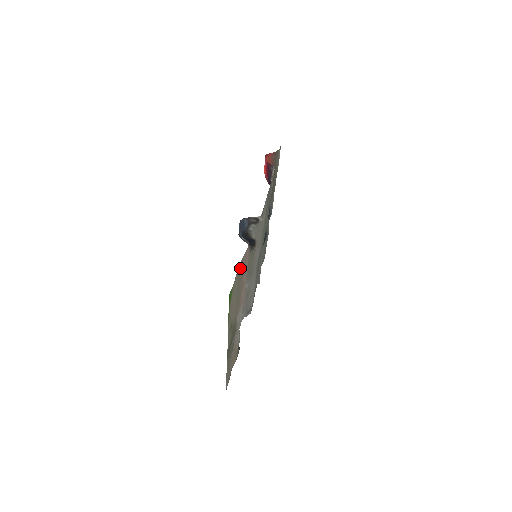
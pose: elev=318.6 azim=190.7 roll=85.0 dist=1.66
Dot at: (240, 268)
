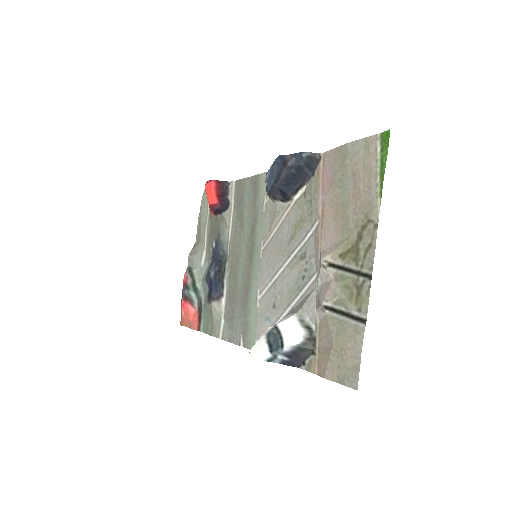
Dot at: (341, 157)
